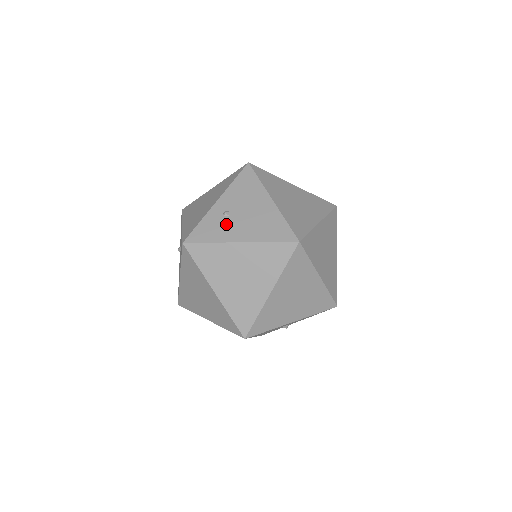
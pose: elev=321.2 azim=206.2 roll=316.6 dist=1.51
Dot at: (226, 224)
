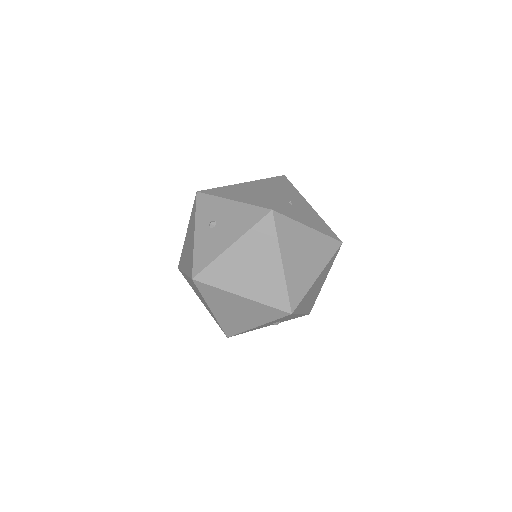
Dot at: (295, 210)
